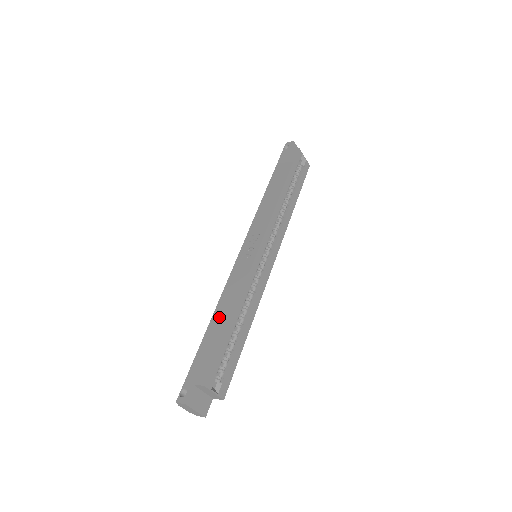
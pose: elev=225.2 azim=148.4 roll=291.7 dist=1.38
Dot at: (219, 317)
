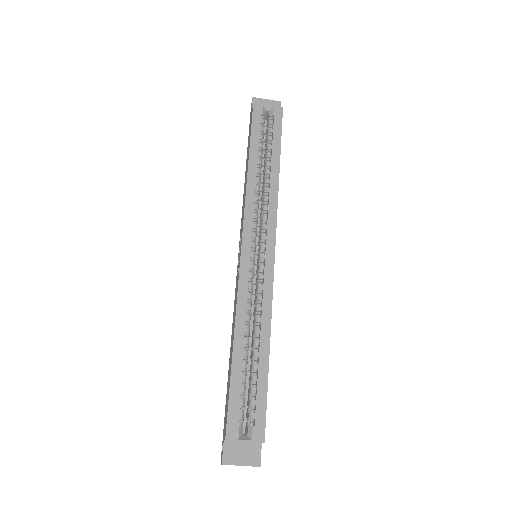
Dot at: (230, 351)
